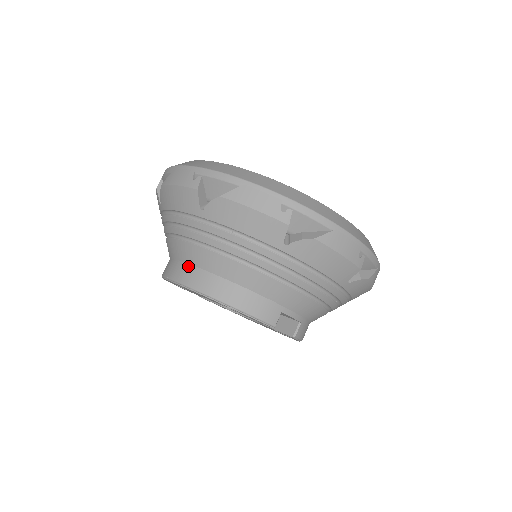
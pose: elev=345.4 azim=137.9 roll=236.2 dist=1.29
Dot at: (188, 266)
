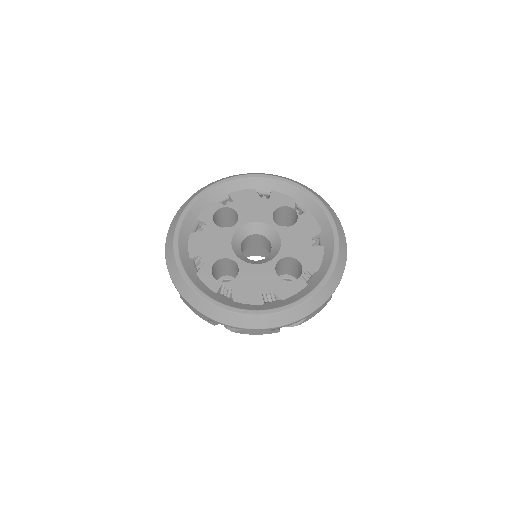
Dot at: occluded
